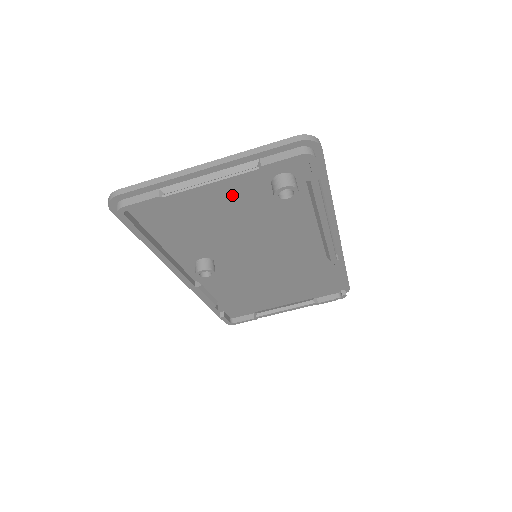
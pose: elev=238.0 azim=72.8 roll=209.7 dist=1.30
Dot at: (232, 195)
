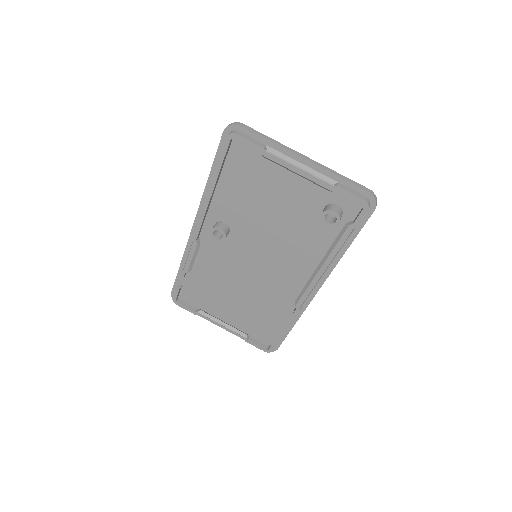
Dot at: (297, 192)
